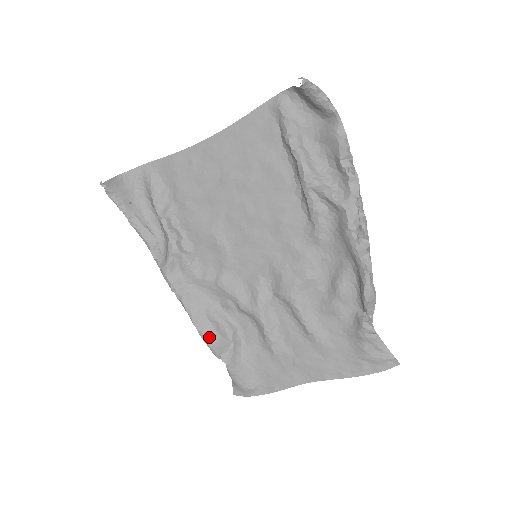
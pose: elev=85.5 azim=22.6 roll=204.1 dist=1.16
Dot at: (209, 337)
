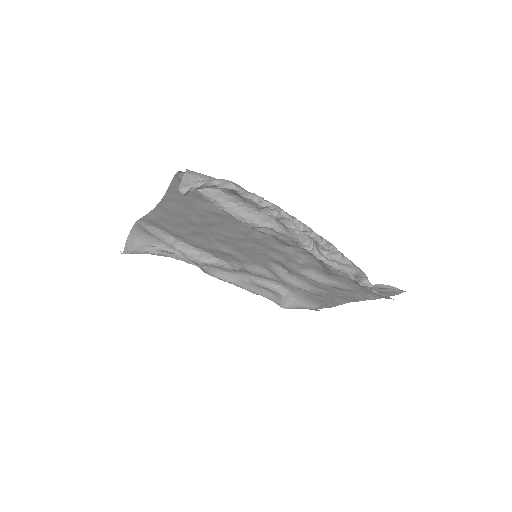
Dot at: (265, 295)
